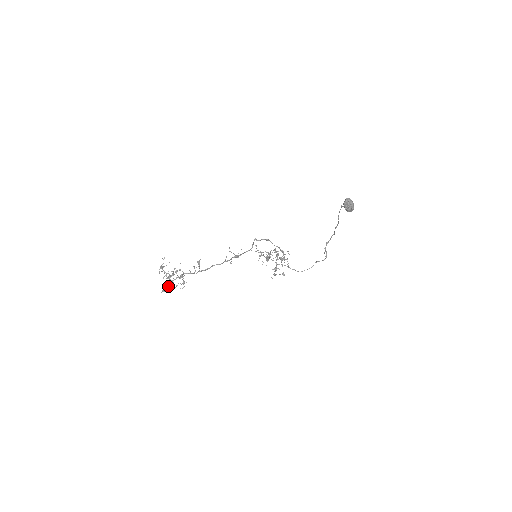
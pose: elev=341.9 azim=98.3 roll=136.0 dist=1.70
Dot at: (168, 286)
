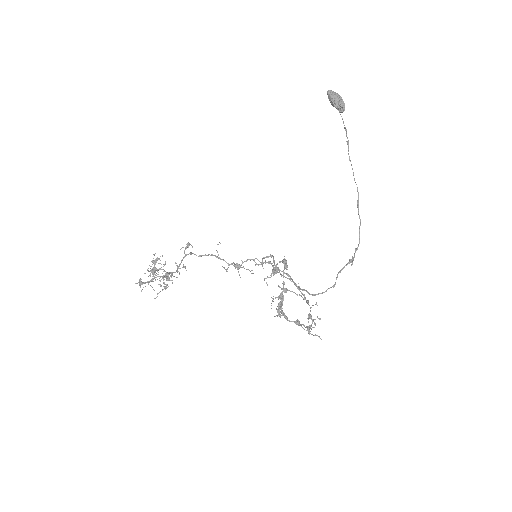
Dot at: (147, 281)
